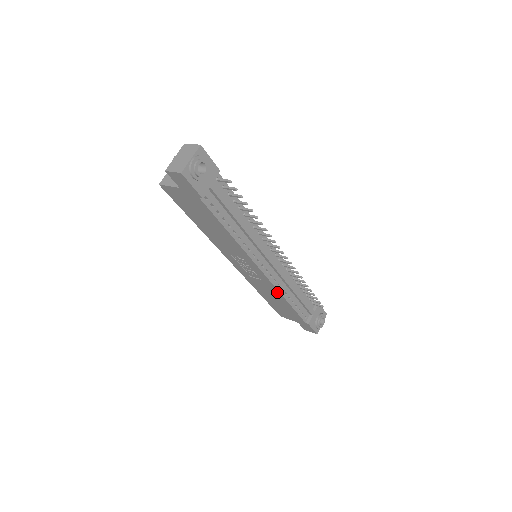
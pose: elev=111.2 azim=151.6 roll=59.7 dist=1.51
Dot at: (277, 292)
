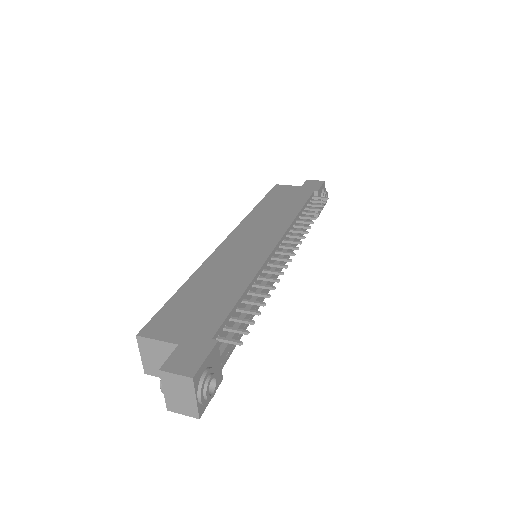
Dot at: occluded
